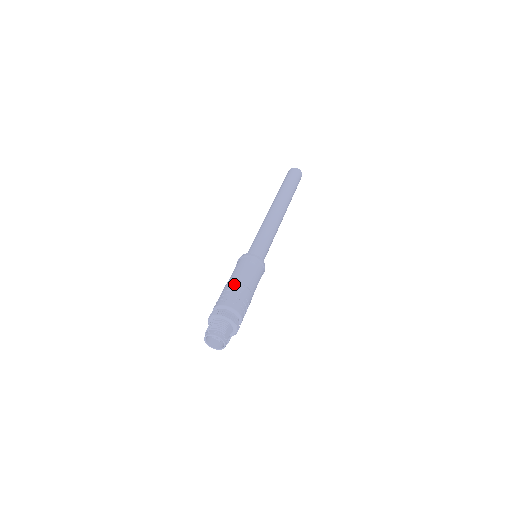
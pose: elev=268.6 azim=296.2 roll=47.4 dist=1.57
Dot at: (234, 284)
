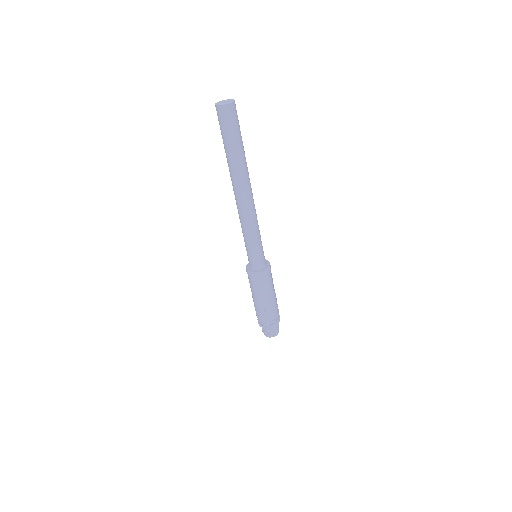
Dot at: (258, 304)
